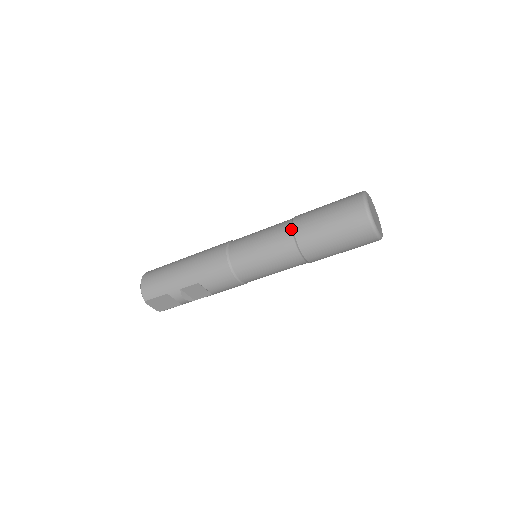
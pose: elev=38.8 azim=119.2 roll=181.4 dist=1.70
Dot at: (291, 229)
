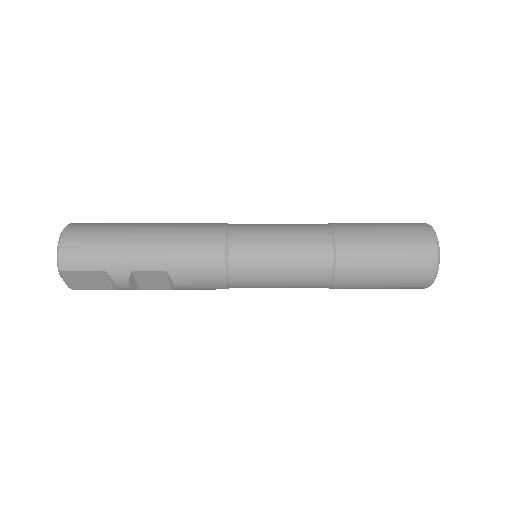
Dot at: (331, 241)
